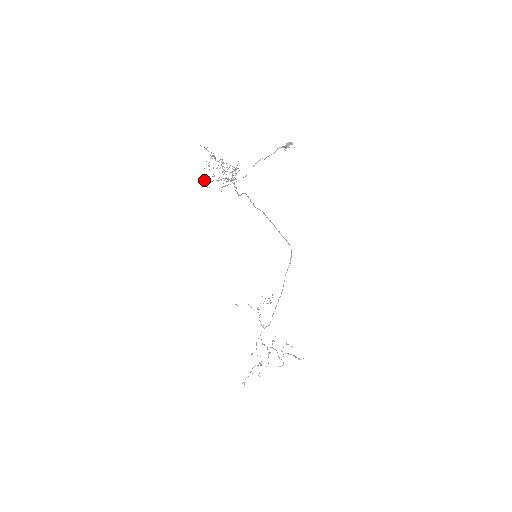
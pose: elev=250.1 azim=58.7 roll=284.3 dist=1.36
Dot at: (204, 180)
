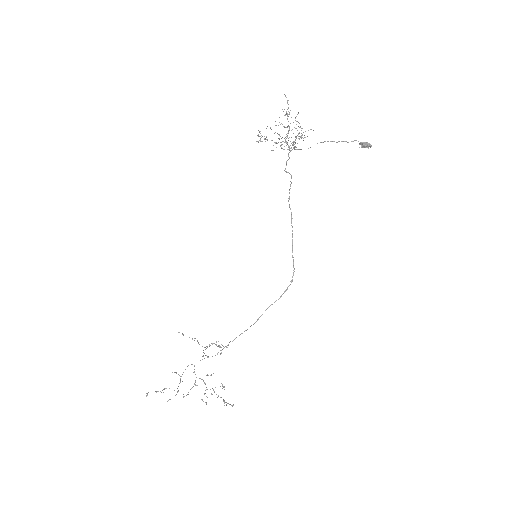
Dot at: occluded
